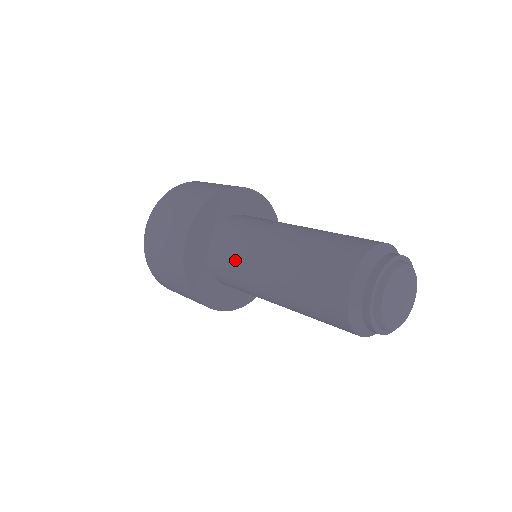
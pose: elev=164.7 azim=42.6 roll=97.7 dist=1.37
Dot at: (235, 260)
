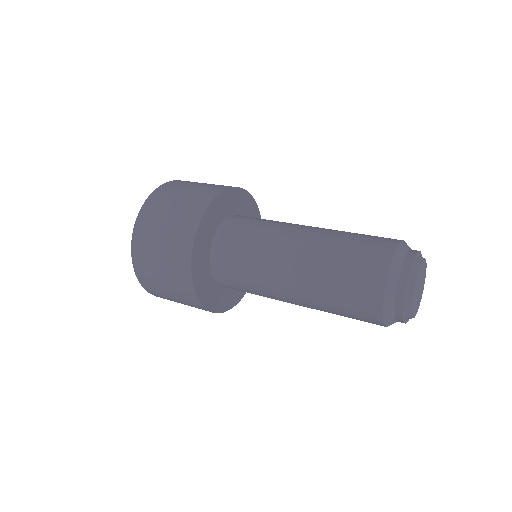
Dot at: (259, 228)
